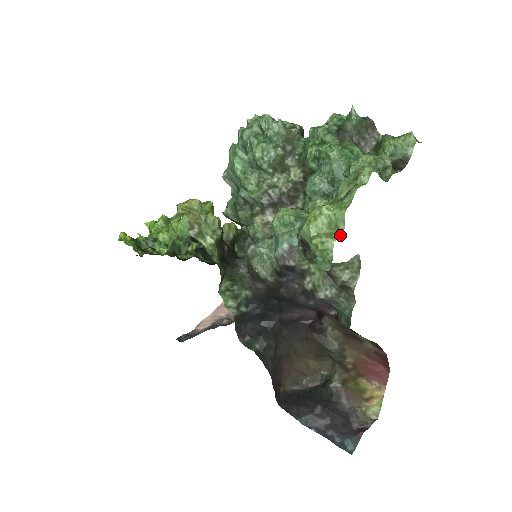
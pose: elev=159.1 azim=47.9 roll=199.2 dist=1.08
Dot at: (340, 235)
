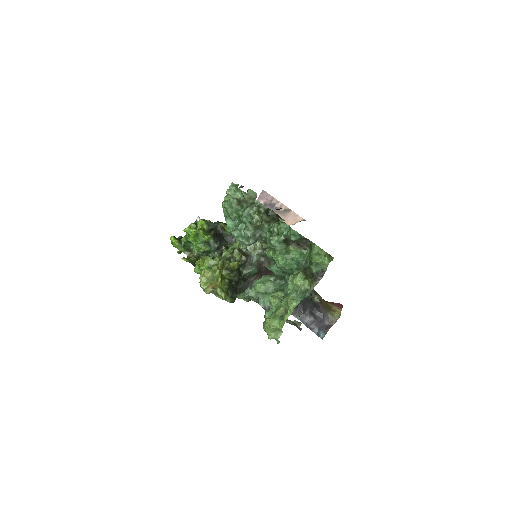
Dot at: (281, 334)
